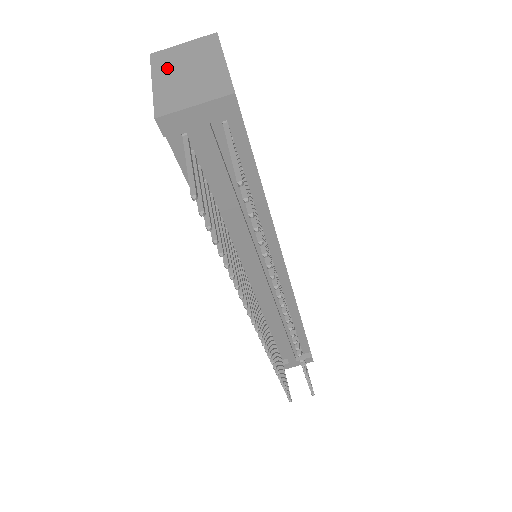
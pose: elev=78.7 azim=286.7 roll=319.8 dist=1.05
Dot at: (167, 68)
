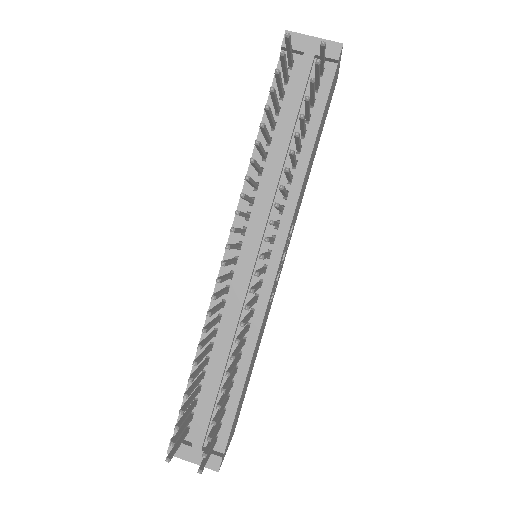
Dot at: occluded
